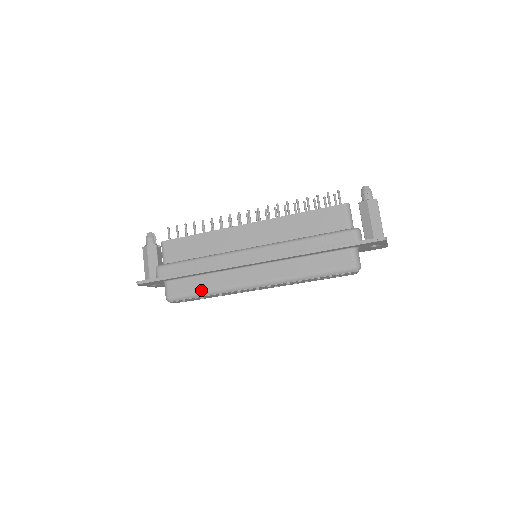
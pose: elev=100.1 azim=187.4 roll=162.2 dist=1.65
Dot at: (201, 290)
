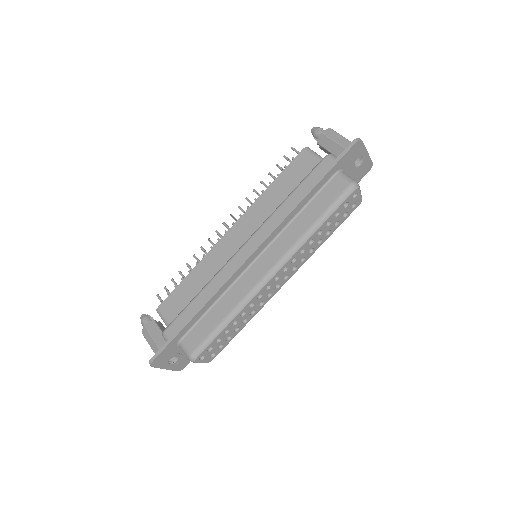
Dot at: (219, 321)
